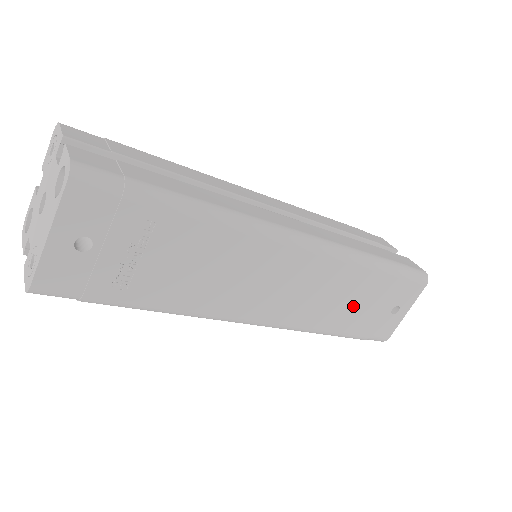
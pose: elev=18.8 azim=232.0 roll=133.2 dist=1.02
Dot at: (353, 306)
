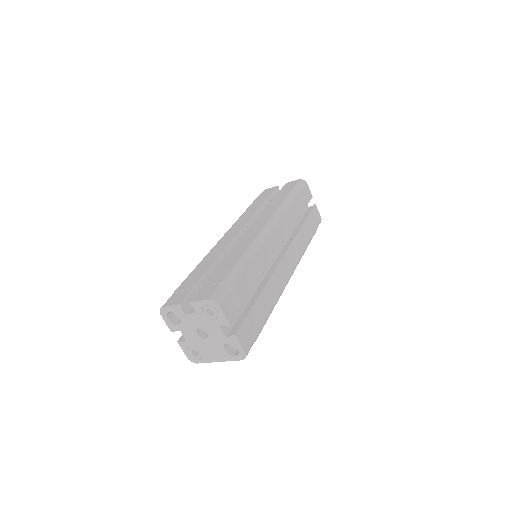
Dot at: occluded
